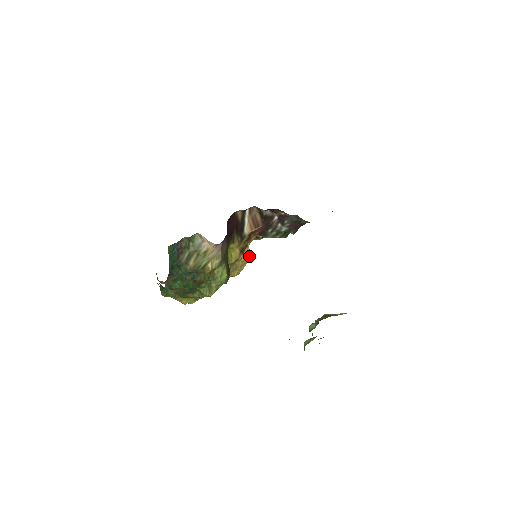
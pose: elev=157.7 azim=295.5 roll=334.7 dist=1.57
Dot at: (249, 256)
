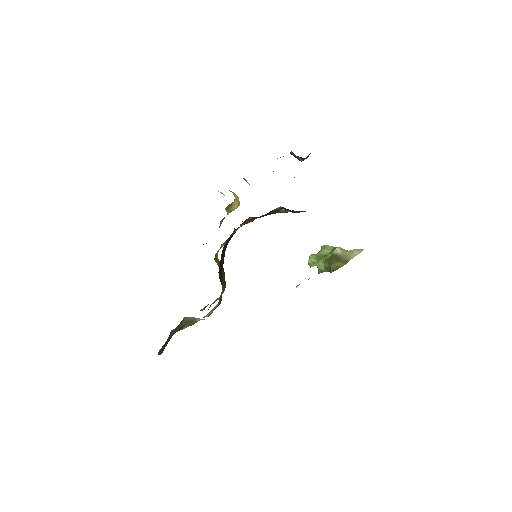
Dot at: (237, 205)
